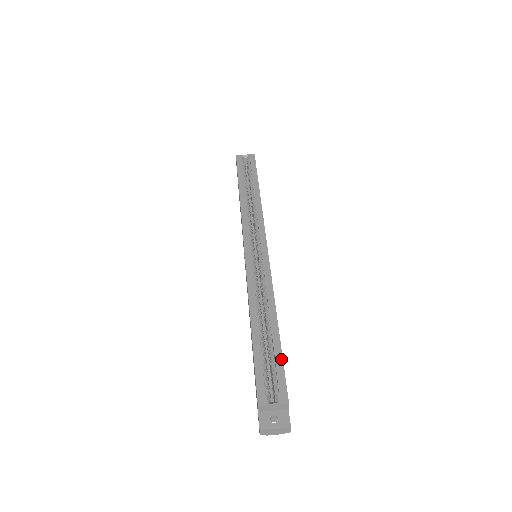
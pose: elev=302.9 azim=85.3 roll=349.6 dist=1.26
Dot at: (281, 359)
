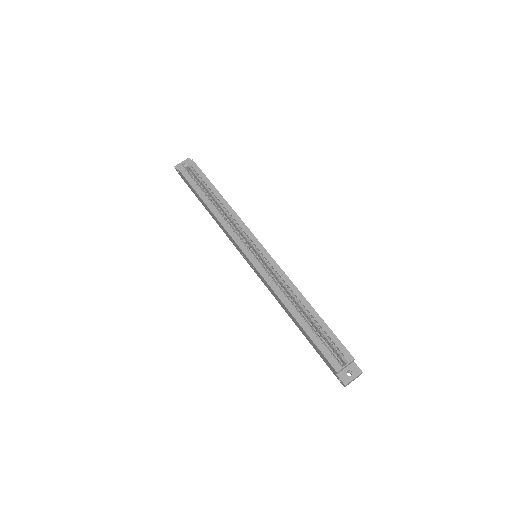
Dot at: (330, 331)
